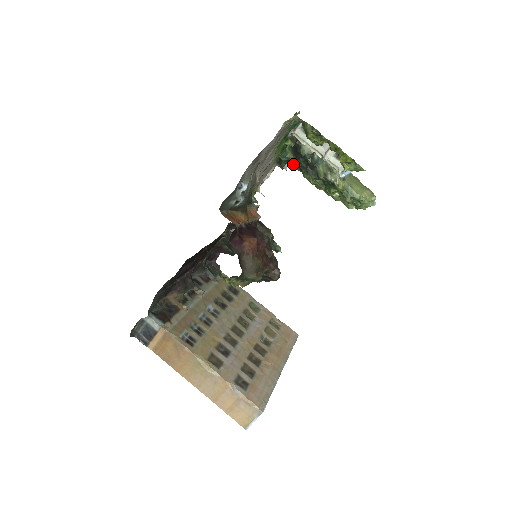
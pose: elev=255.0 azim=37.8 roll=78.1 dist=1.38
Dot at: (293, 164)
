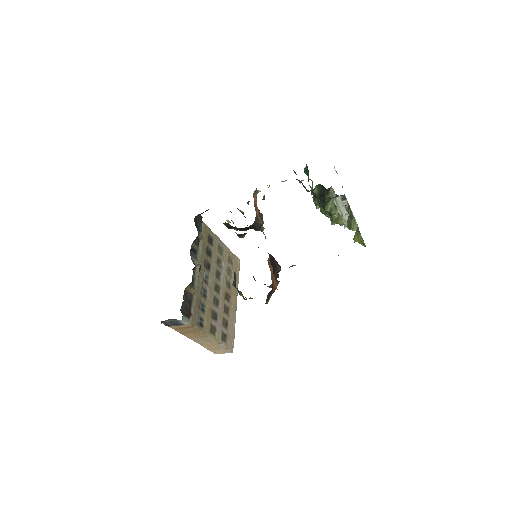
Dot at: occluded
